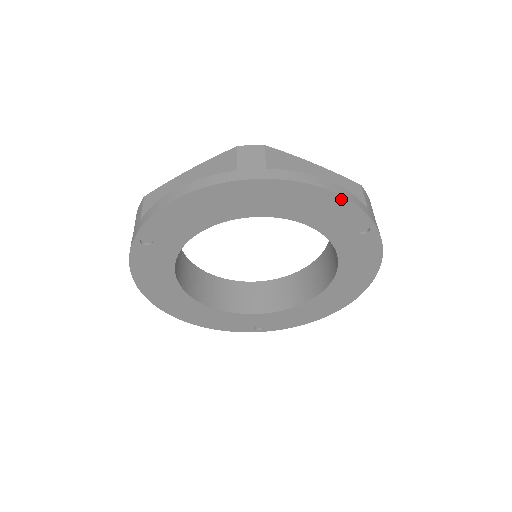
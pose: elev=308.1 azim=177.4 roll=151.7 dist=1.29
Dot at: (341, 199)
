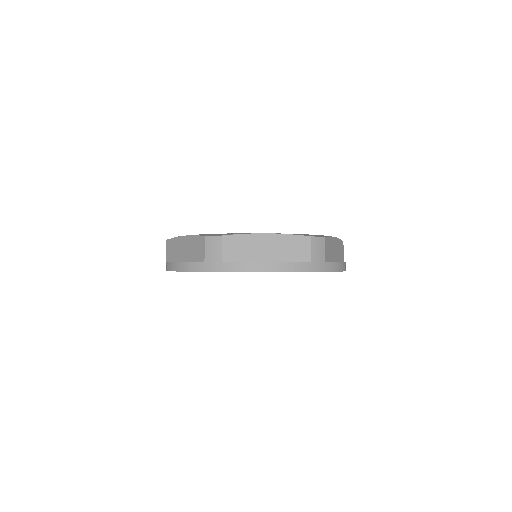
Dot at: occluded
